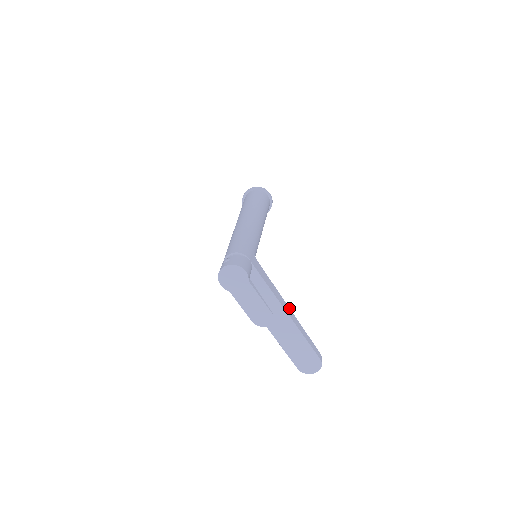
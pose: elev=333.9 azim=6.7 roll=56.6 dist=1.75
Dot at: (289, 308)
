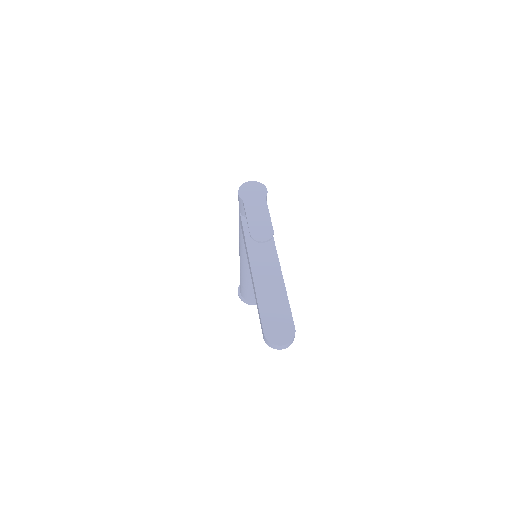
Dot at: occluded
